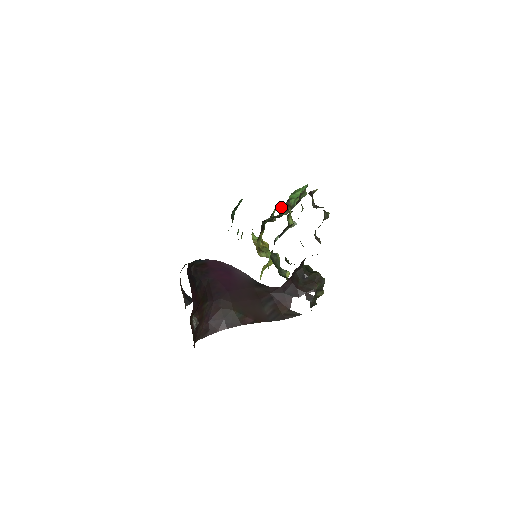
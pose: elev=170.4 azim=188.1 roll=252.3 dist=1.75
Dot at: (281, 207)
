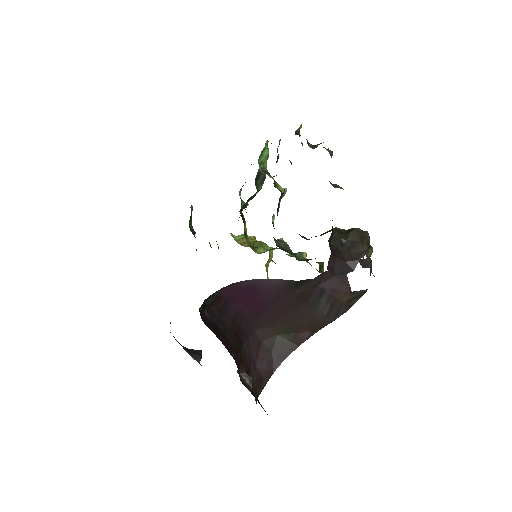
Dot at: occluded
